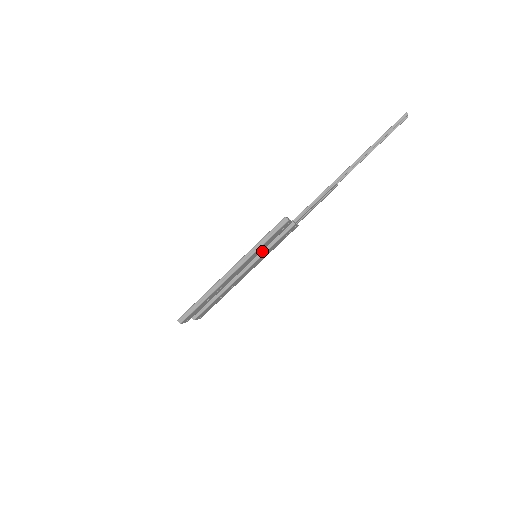
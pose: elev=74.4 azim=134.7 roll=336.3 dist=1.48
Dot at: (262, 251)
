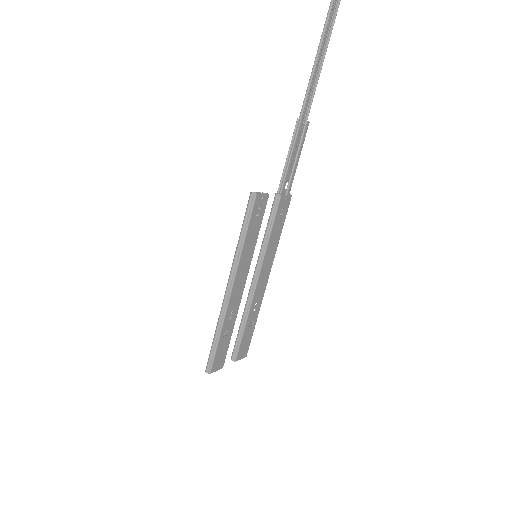
Dot at: (262, 247)
